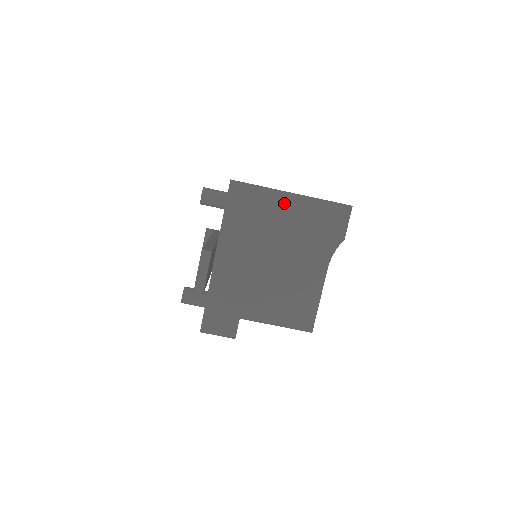
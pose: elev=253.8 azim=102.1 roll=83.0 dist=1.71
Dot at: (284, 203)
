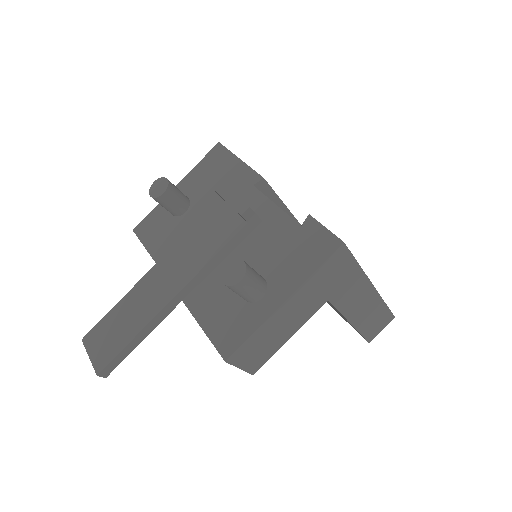
Dot at: (329, 302)
